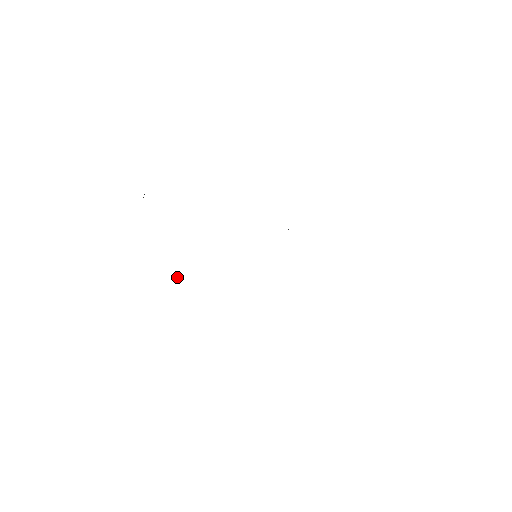
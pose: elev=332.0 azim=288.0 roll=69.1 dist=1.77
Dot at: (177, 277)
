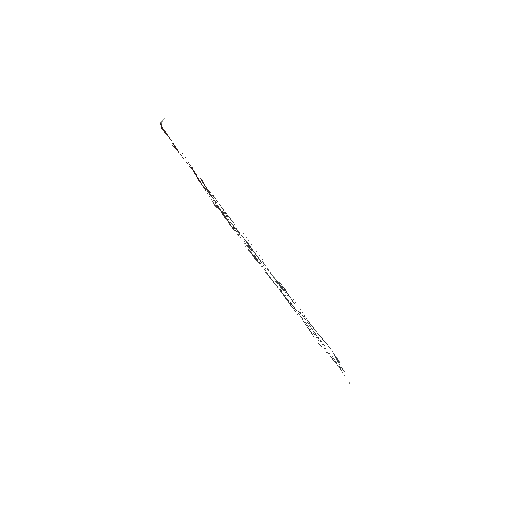
Dot at: (215, 205)
